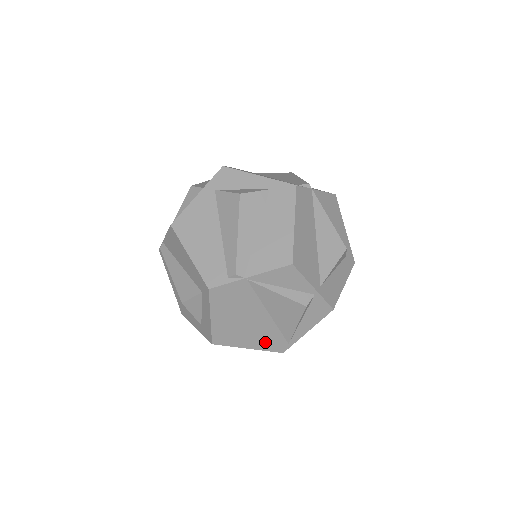
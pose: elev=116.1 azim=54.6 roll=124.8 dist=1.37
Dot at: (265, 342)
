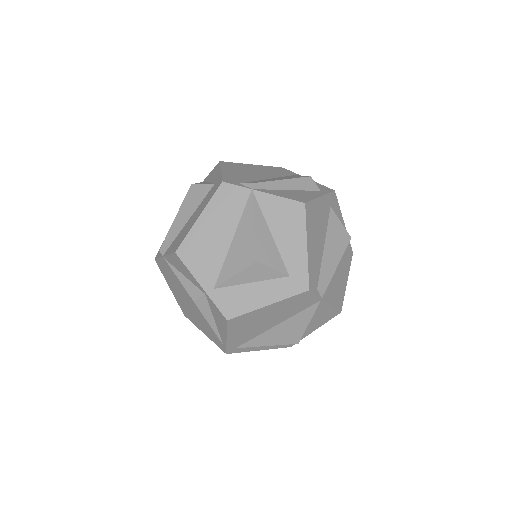
Dot at: (209, 333)
